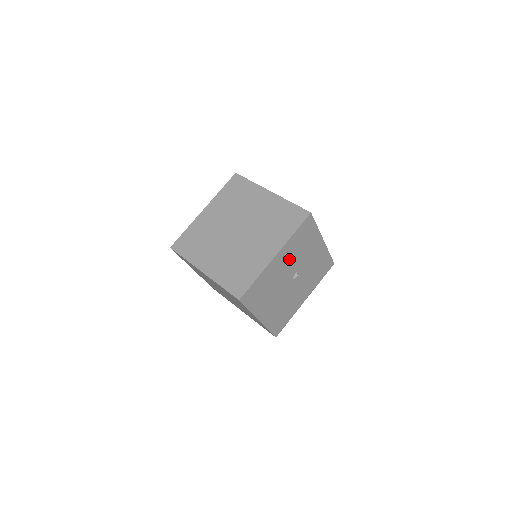
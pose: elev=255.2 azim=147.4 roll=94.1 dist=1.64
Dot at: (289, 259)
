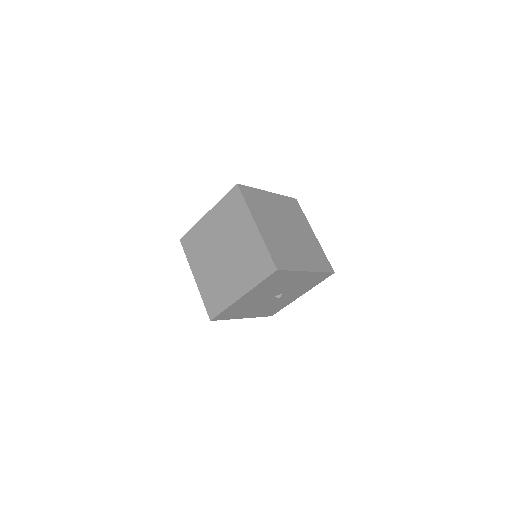
Dot at: (298, 282)
